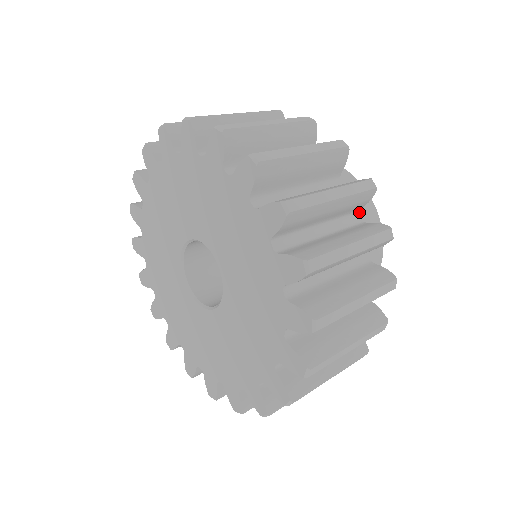
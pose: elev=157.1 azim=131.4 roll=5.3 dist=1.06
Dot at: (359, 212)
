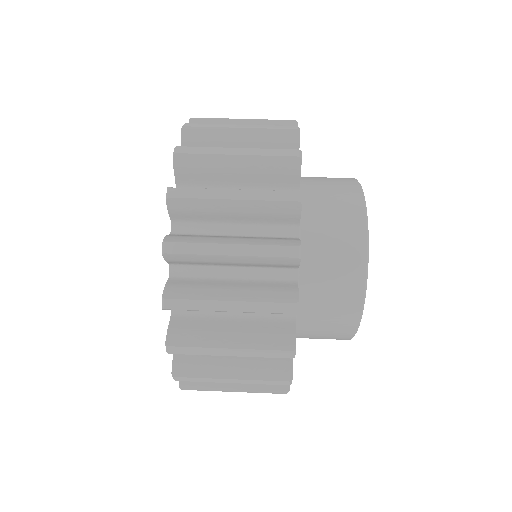
Dot at: occluded
